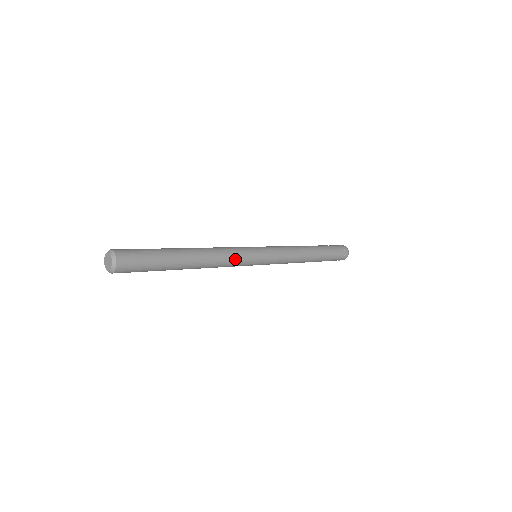
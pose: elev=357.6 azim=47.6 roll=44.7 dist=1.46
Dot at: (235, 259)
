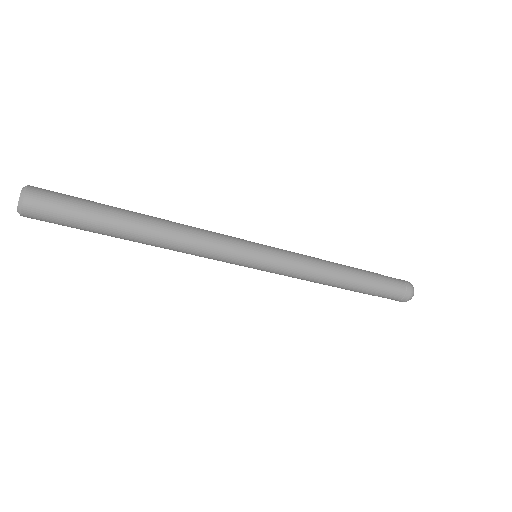
Dot at: (216, 236)
